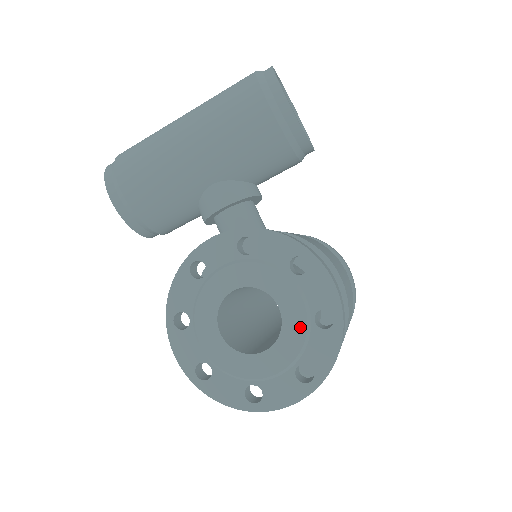
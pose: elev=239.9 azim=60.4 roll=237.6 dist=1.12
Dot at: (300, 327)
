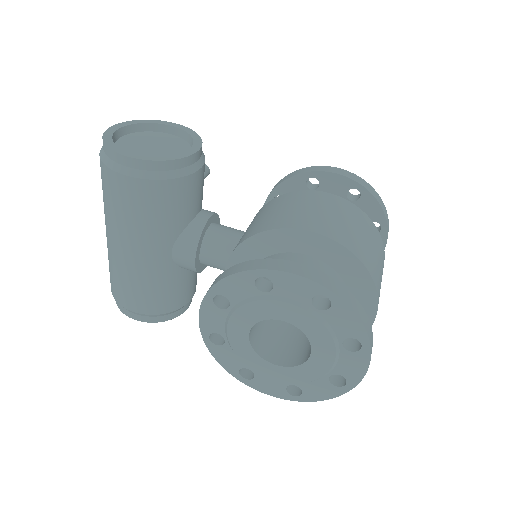
Dot at: (312, 322)
